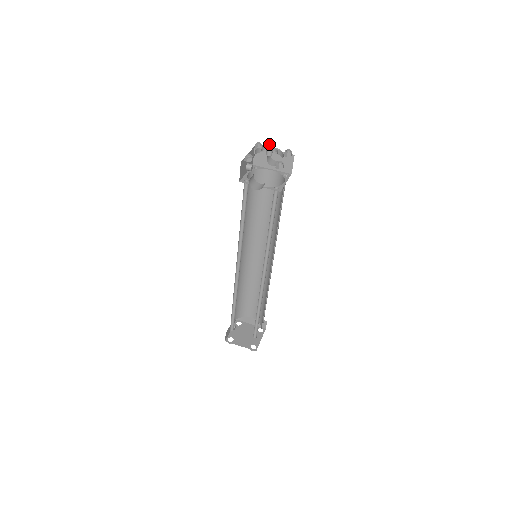
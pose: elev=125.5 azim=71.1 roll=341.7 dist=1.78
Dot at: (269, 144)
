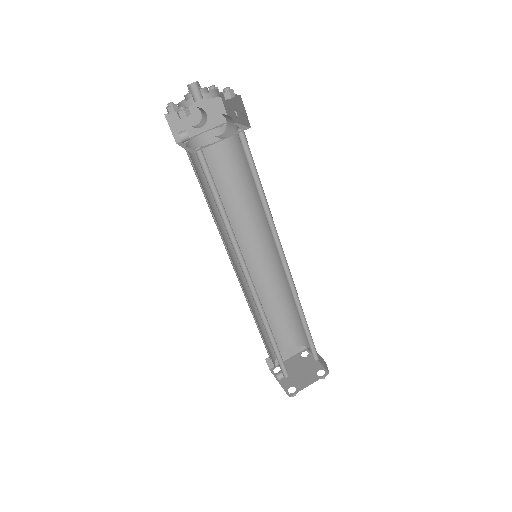
Dot at: (189, 87)
